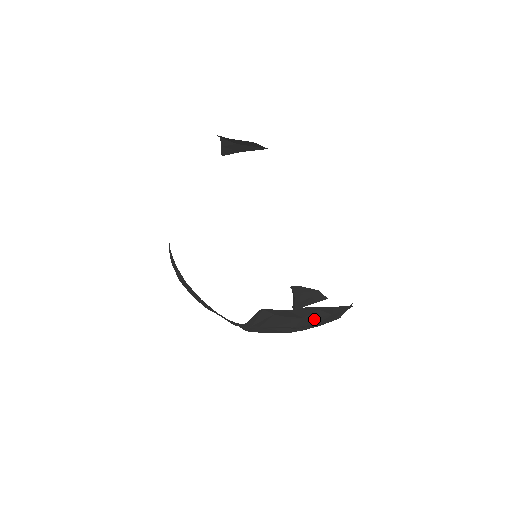
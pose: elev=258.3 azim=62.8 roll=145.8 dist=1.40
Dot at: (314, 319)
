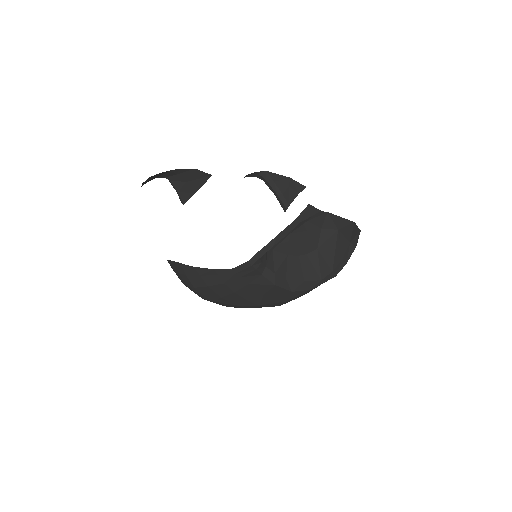
Dot at: (328, 246)
